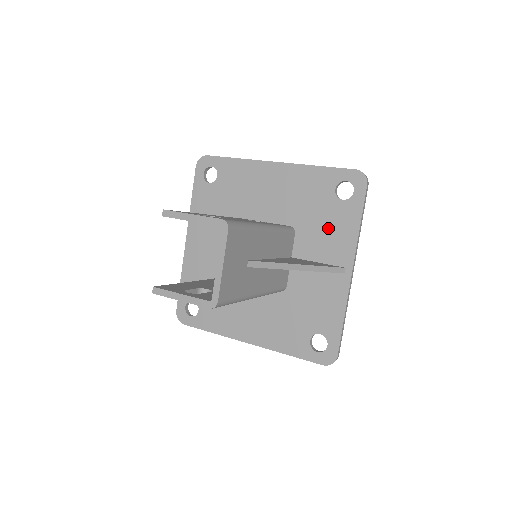
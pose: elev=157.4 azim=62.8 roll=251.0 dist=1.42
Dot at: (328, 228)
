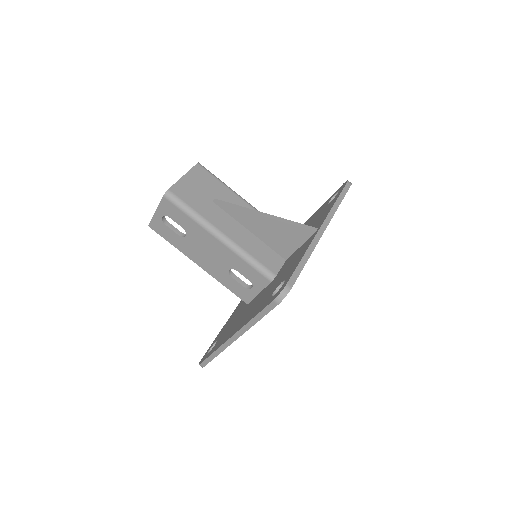
Dot at: (317, 221)
